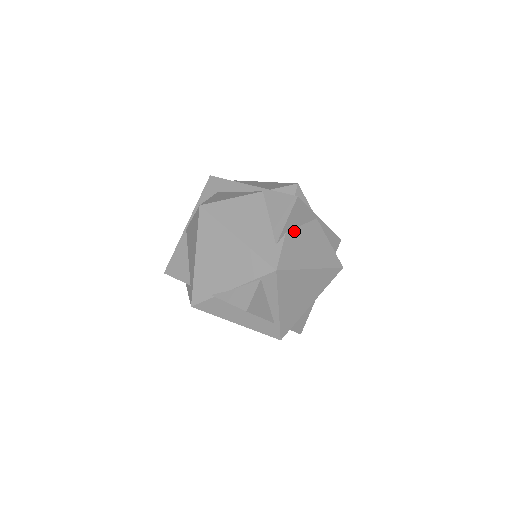
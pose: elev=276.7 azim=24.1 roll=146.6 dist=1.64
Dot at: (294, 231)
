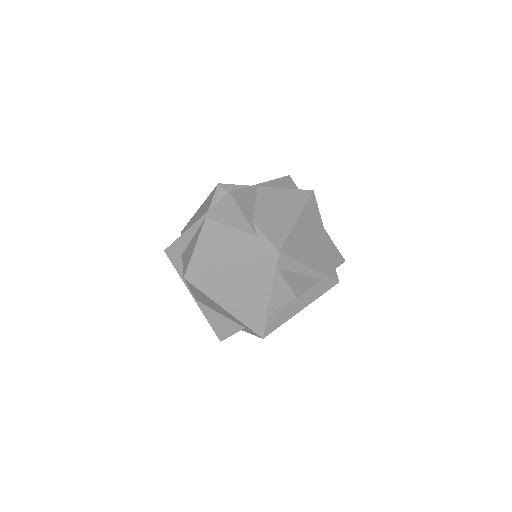
Dot at: (256, 214)
